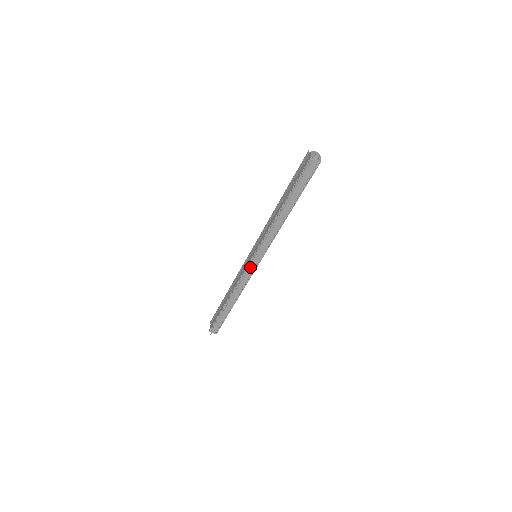
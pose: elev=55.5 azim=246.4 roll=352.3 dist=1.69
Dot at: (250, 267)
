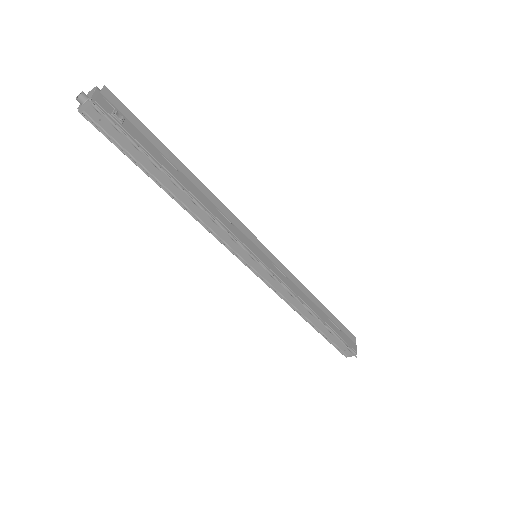
Dot at: (263, 275)
